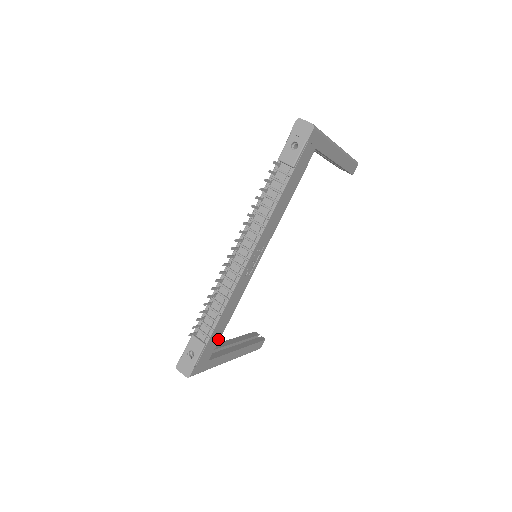
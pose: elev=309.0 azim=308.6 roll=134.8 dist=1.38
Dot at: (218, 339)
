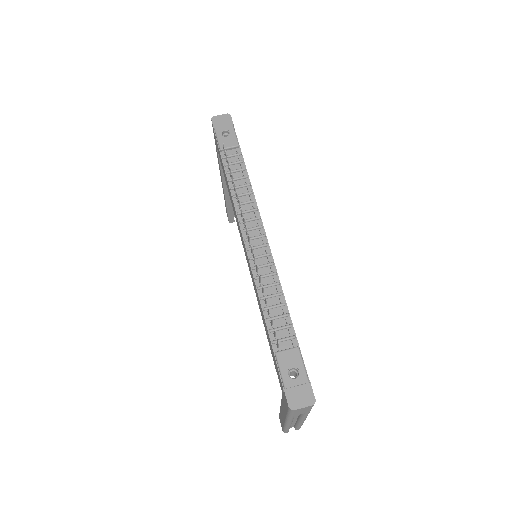
Dot at: occluded
